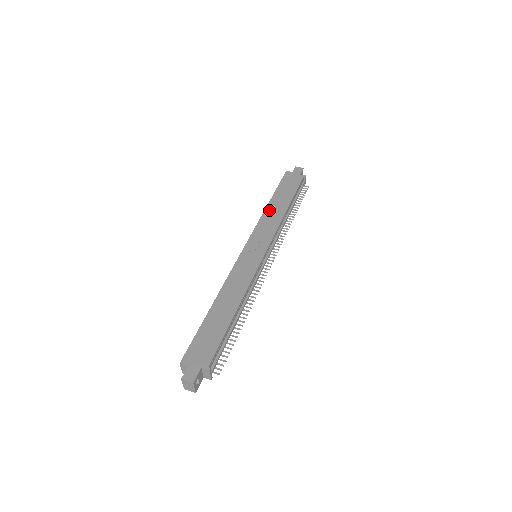
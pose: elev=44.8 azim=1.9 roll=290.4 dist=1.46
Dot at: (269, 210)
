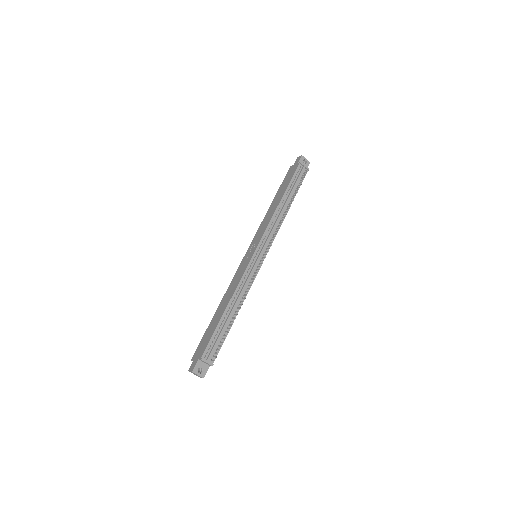
Dot at: (268, 211)
